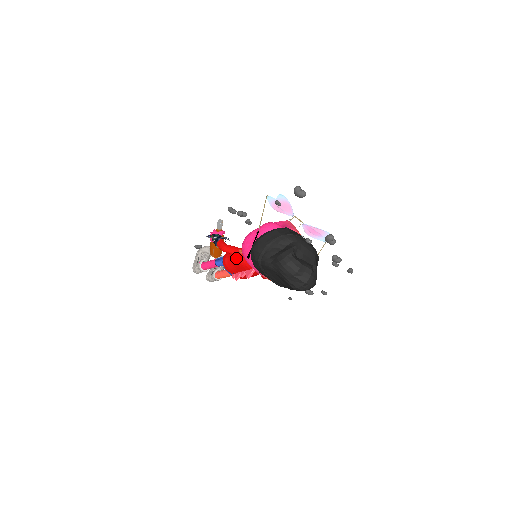
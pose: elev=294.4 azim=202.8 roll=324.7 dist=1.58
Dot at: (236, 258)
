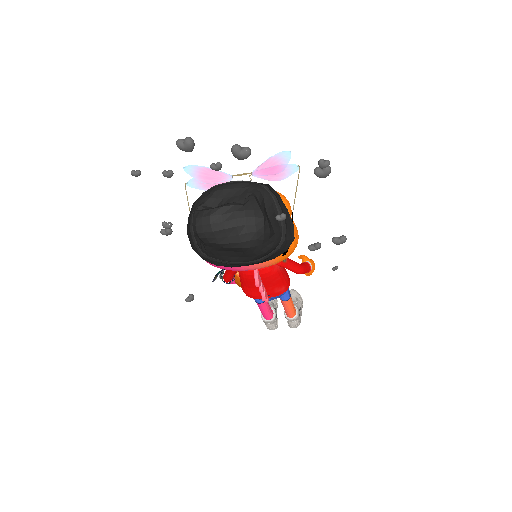
Dot at: occluded
